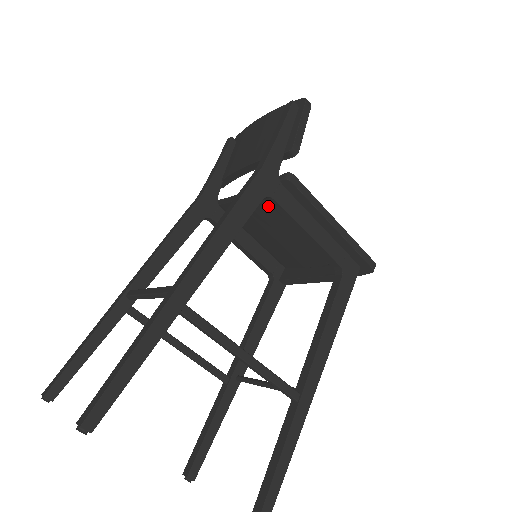
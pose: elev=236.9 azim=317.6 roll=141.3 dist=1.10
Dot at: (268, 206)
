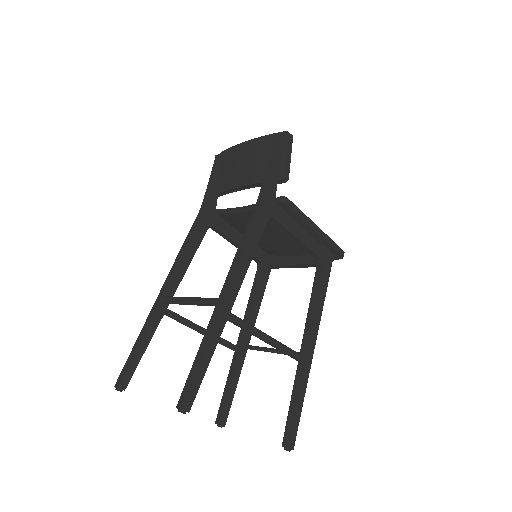
Dot at: occluded
